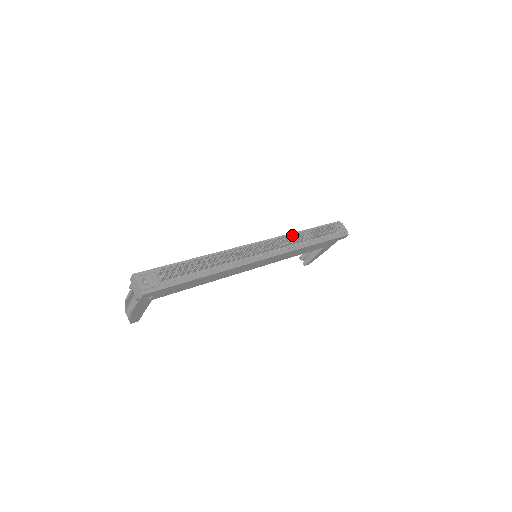
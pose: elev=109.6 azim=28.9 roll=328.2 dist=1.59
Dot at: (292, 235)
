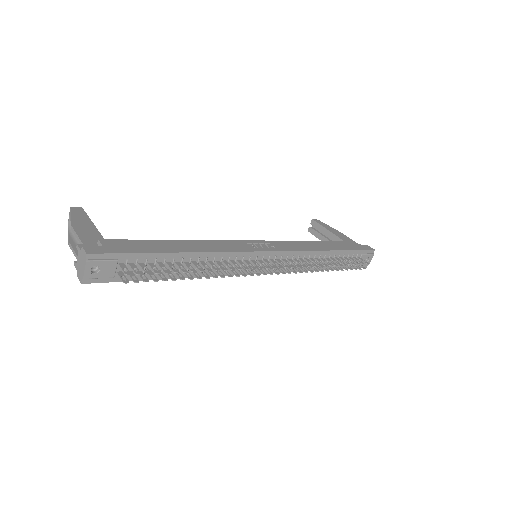
Dot at: (313, 253)
